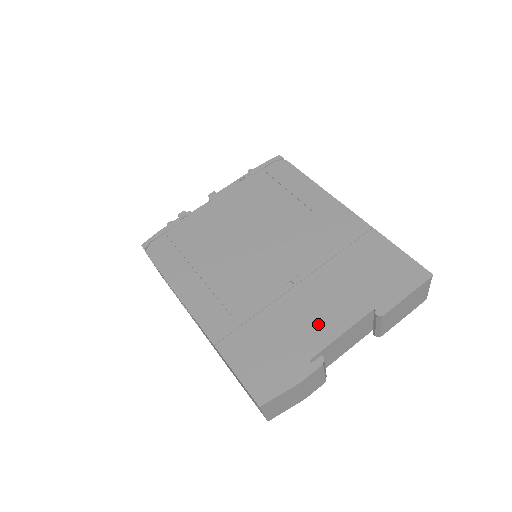
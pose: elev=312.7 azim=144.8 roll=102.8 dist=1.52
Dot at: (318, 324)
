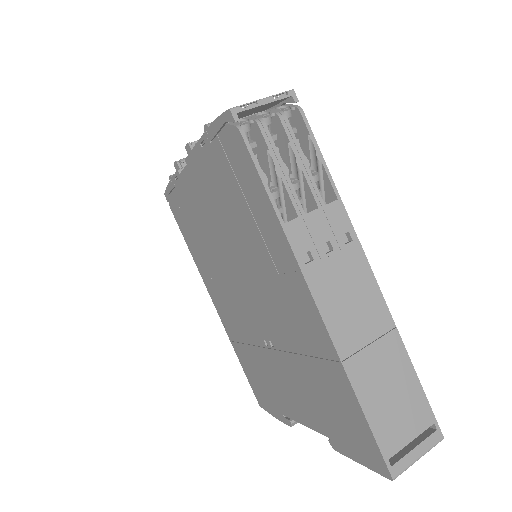
Dot at: (287, 399)
